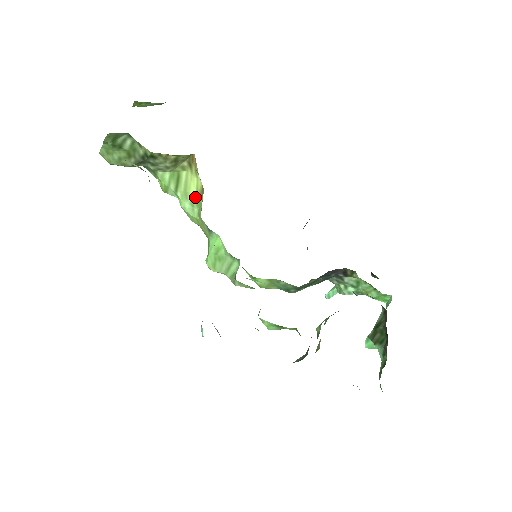
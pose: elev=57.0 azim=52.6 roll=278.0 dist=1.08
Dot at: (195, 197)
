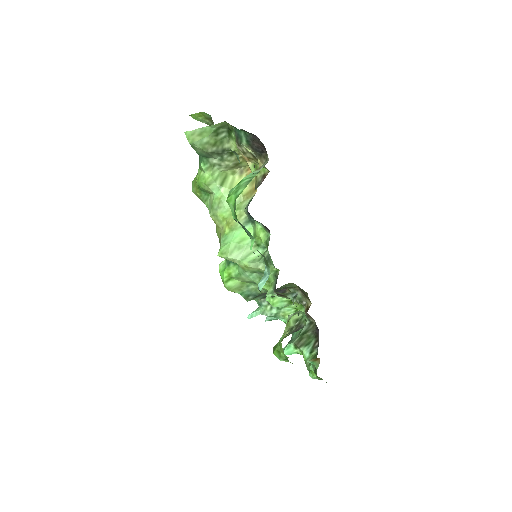
Dot at: occluded
